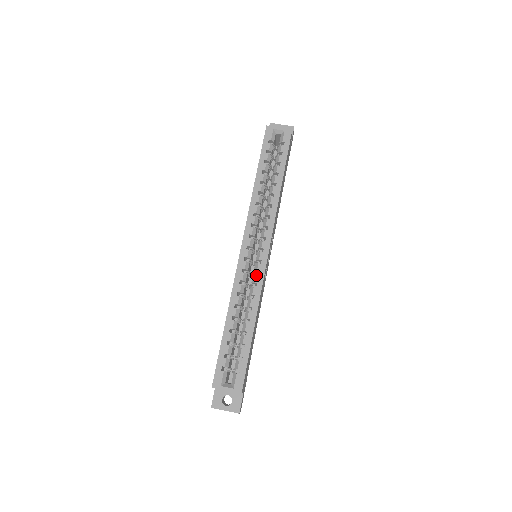
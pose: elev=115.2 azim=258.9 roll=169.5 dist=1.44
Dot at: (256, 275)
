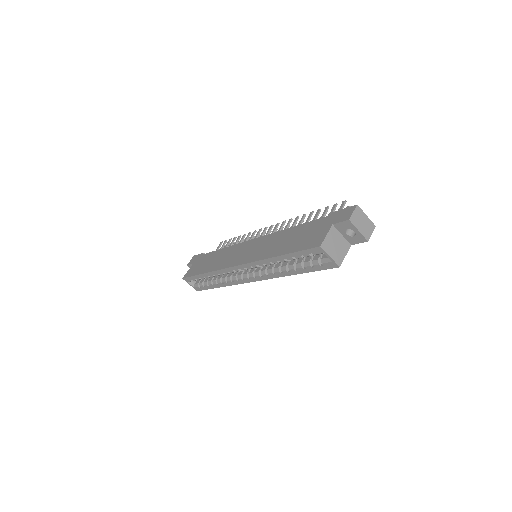
Dot at: (236, 280)
